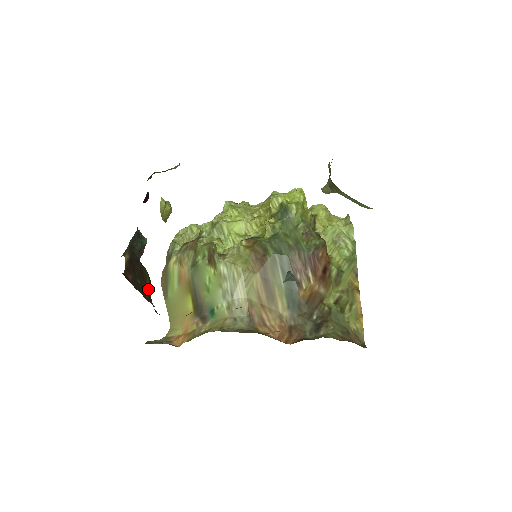
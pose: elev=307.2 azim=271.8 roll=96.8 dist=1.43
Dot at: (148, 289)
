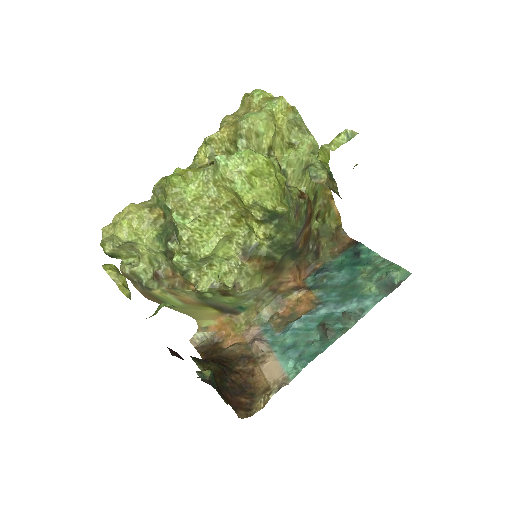
Dot at: (222, 371)
